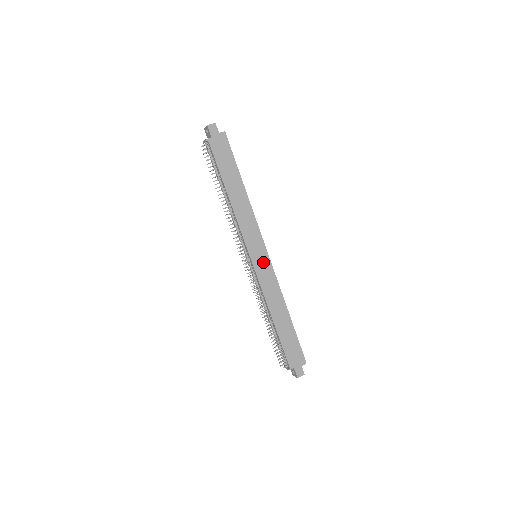
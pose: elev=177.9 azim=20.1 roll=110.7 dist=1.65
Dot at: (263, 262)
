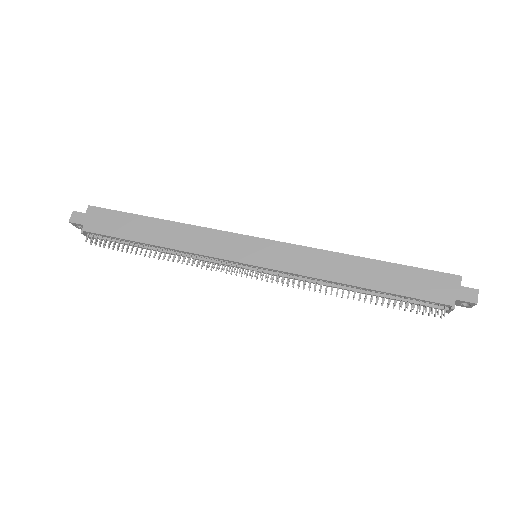
Dot at: (267, 251)
